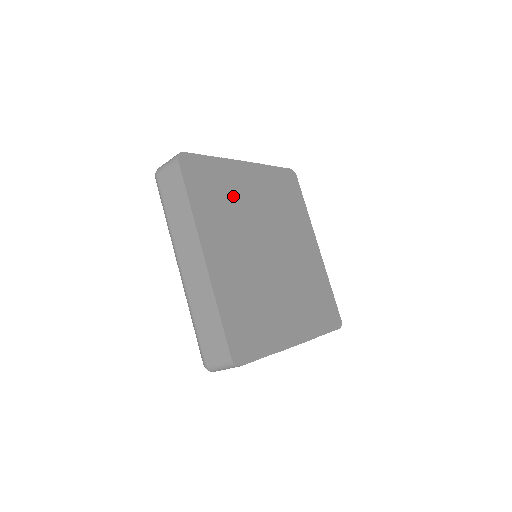
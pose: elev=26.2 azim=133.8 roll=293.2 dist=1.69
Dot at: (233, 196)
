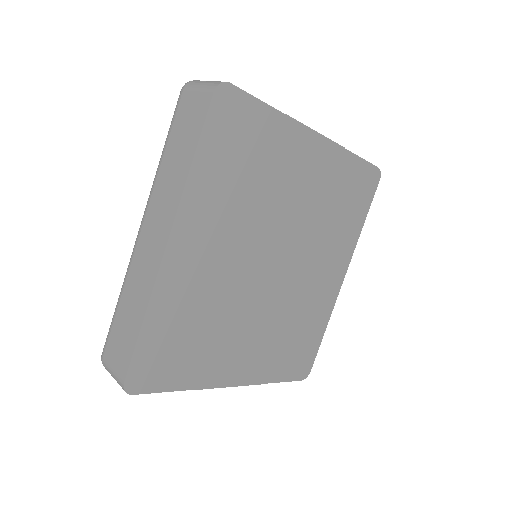
Dot at: (268, 176)
